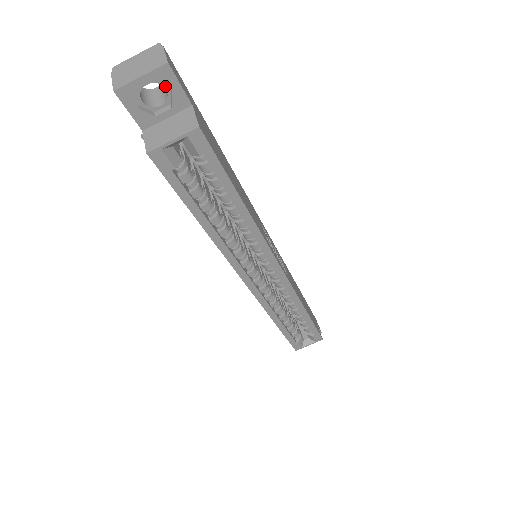
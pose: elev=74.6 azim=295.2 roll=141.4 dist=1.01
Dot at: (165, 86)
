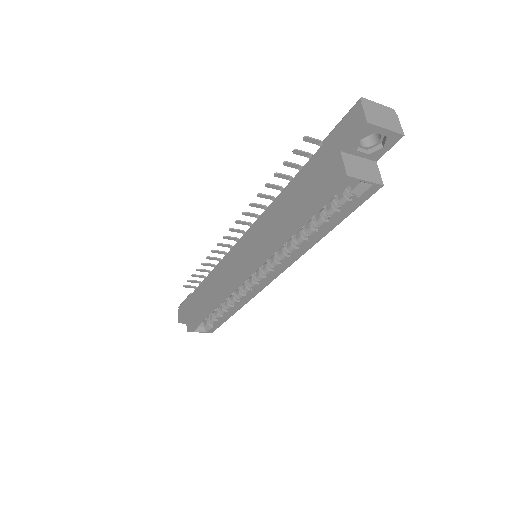
Dot at: (385, 143)
